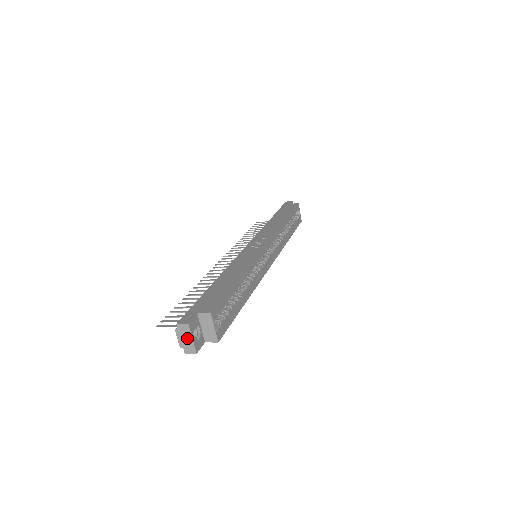
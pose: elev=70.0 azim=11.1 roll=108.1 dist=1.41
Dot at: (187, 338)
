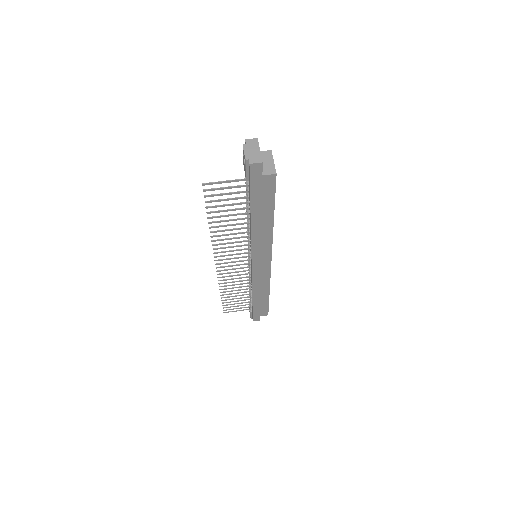
Dot at: (254, 150)
